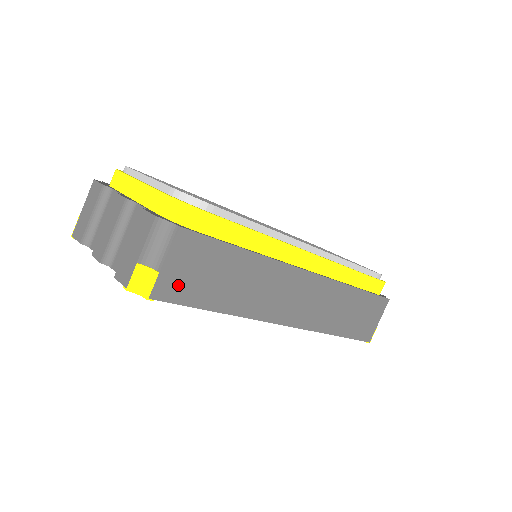
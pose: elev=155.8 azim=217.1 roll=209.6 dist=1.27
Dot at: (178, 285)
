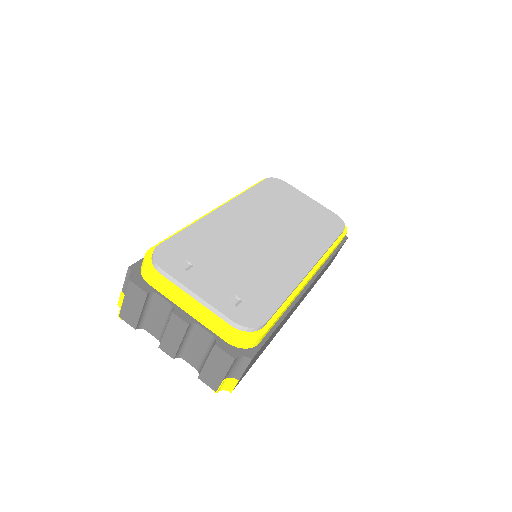
Dot at: occluded
